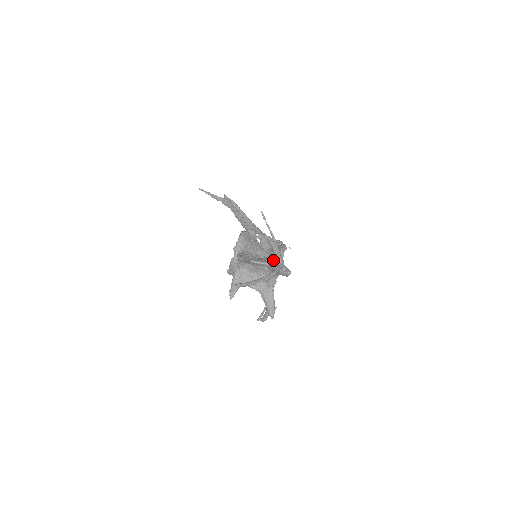
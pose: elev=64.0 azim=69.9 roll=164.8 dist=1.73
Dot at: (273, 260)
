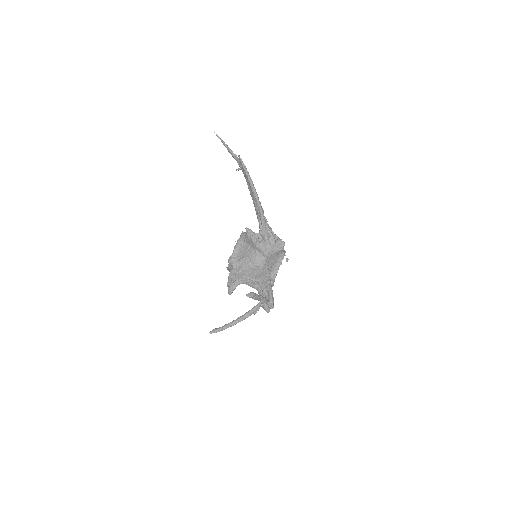
Dot at: (265, 278)
